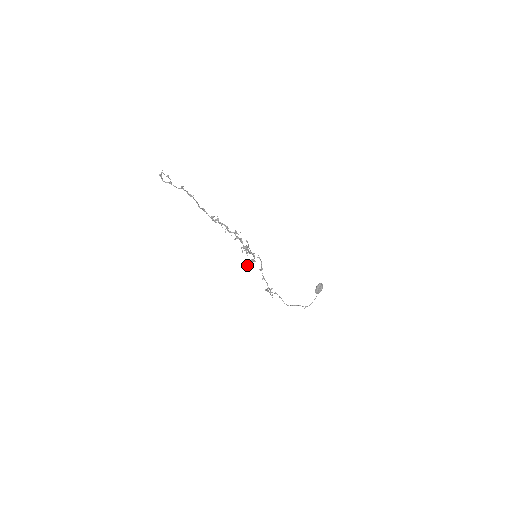
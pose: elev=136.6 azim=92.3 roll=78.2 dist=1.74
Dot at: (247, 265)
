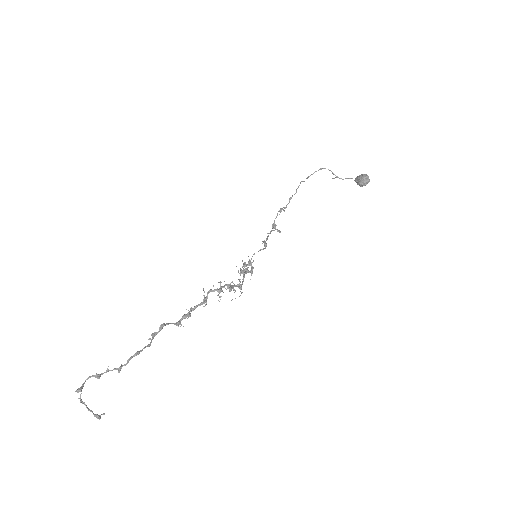
Dot at: occluded
